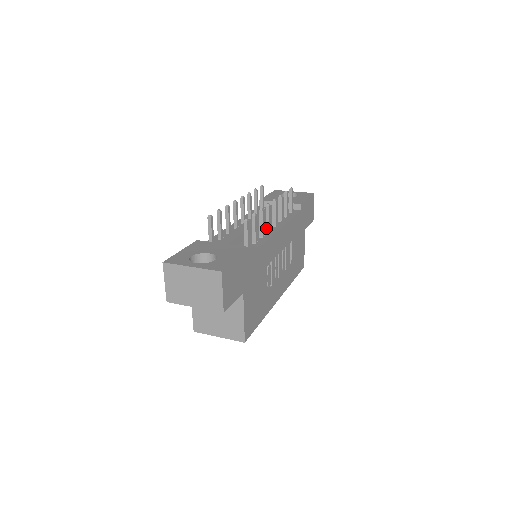
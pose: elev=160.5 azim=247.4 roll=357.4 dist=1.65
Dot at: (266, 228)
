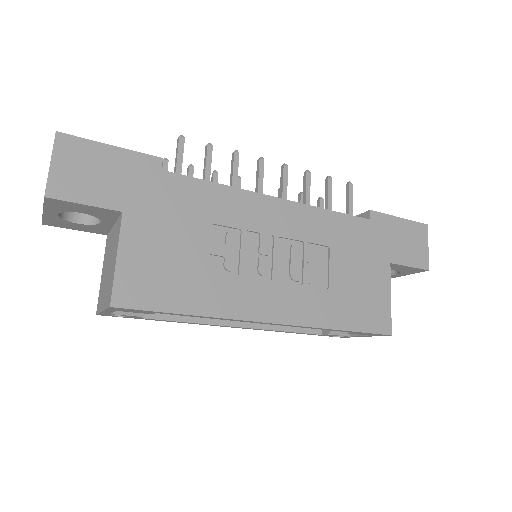
Dot at: occluded
